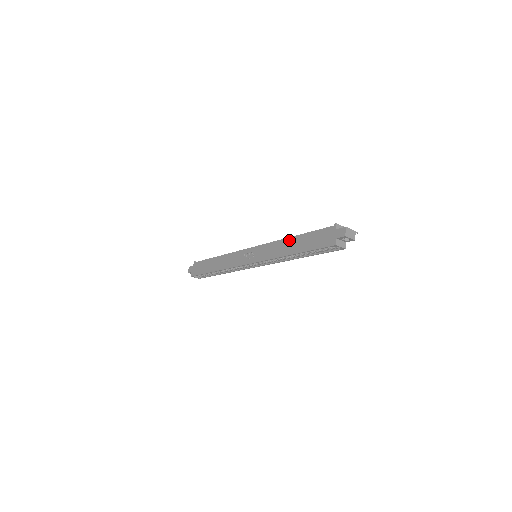
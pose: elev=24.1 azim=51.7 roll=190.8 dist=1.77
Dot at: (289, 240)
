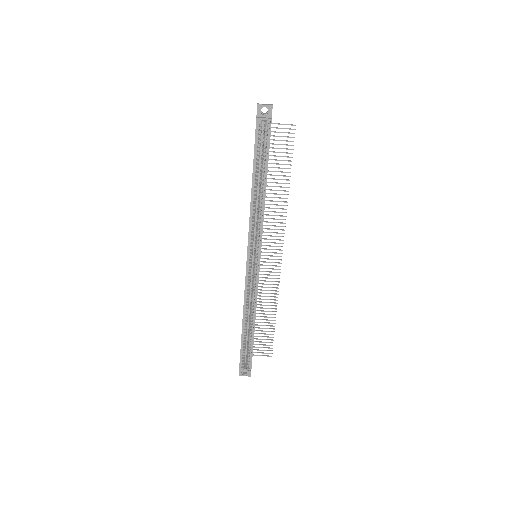
Dot at: occluded
